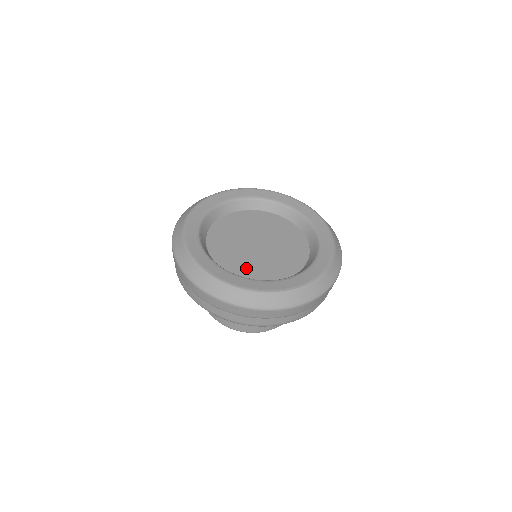
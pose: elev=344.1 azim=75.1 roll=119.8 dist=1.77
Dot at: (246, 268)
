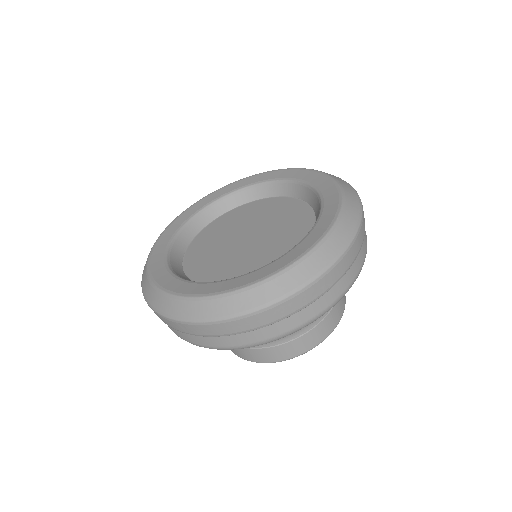
Dot at: (208, 268)
